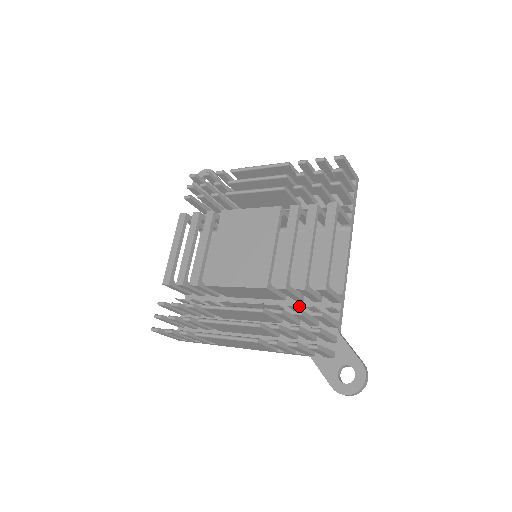
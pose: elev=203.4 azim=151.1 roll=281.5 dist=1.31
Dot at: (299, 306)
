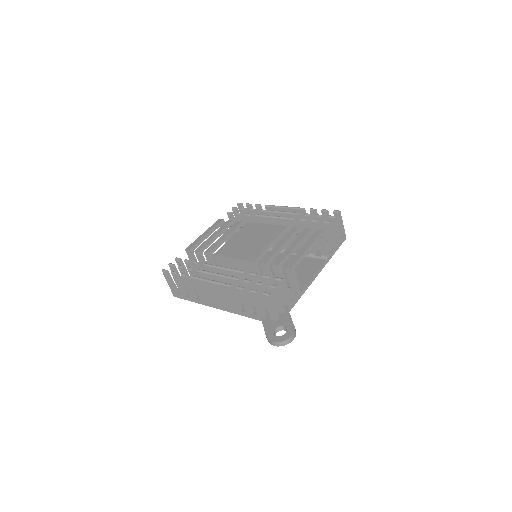
Dot at: occluded
